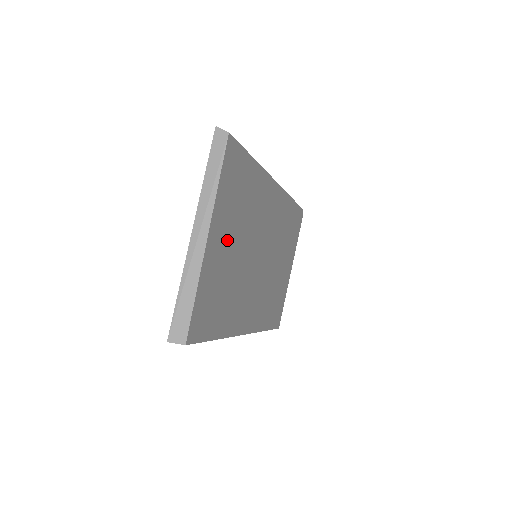
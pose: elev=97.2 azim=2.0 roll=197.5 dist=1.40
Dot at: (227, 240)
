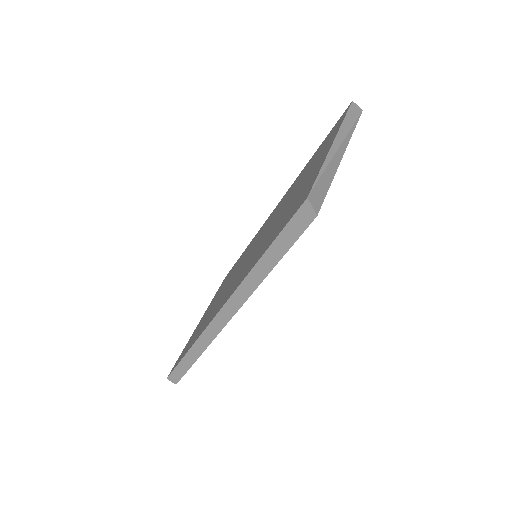
Dot at: occluded
